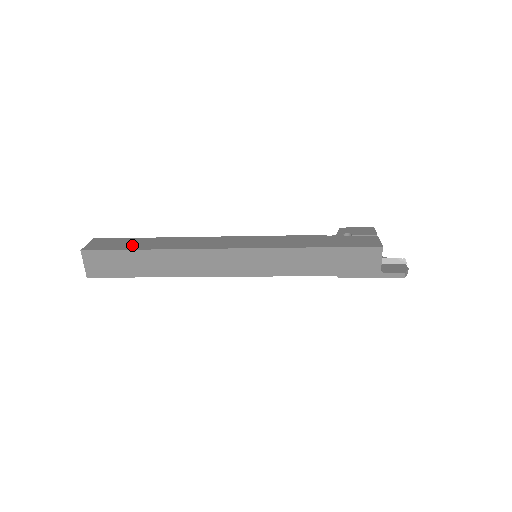
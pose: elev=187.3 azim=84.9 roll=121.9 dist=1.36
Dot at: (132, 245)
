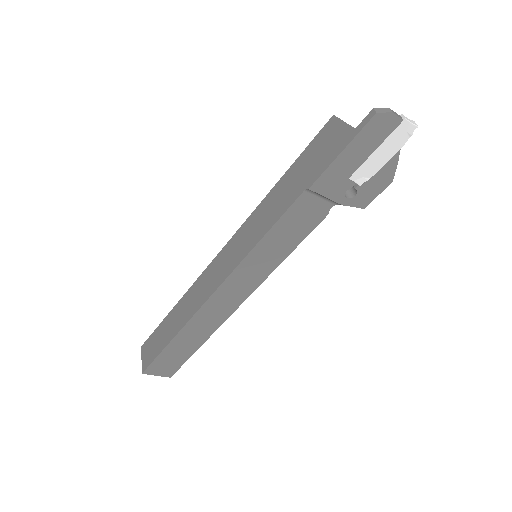
Dot at: occluded
